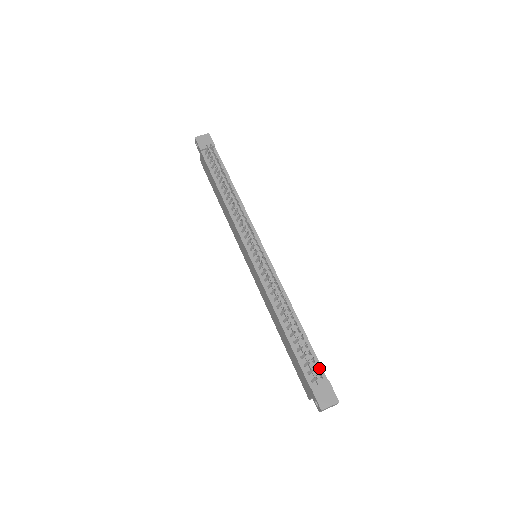
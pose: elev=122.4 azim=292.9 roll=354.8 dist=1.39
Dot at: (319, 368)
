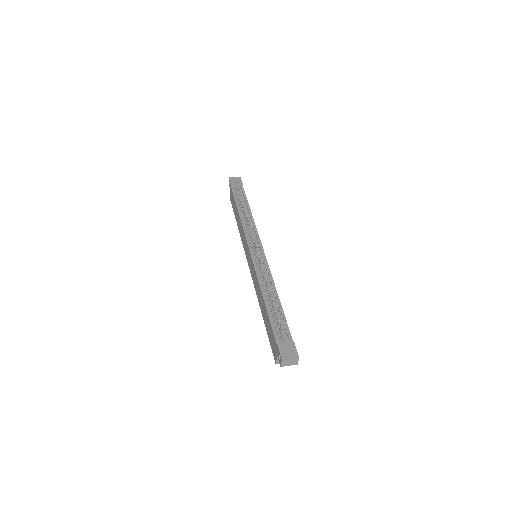
Dot at: (288, 332)
